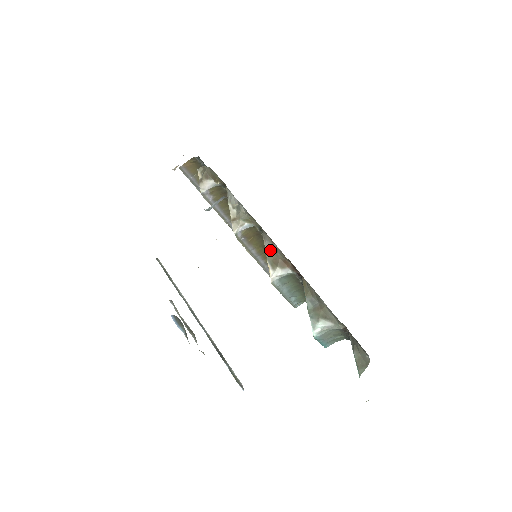
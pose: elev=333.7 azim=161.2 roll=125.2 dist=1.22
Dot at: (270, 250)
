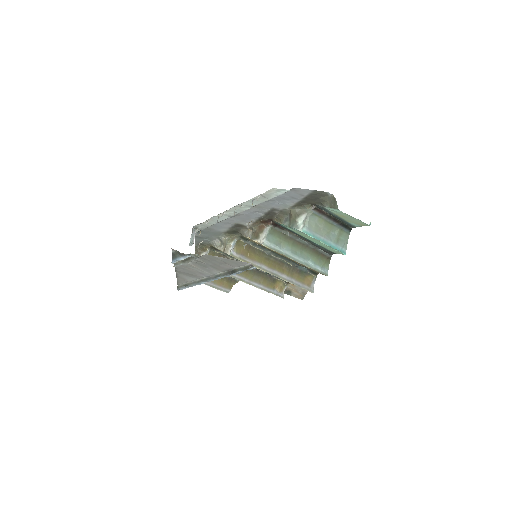
Dot at: (250, 234)
